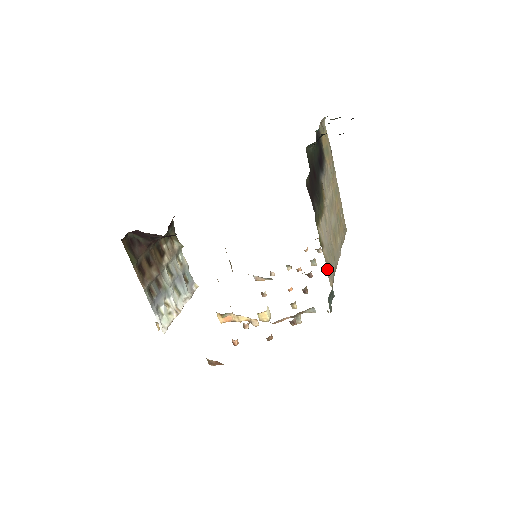
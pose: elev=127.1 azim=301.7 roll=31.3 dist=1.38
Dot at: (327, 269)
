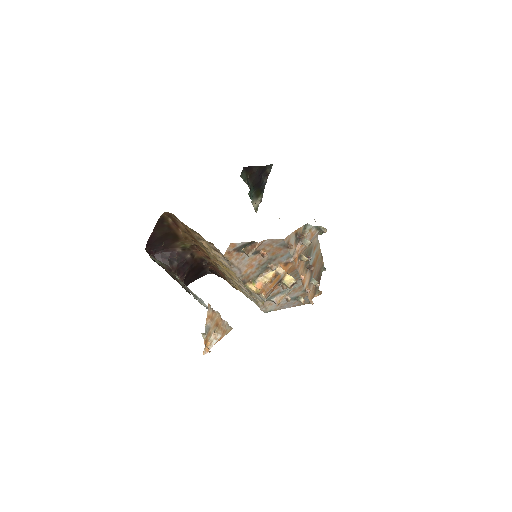
Dot at: occluded
